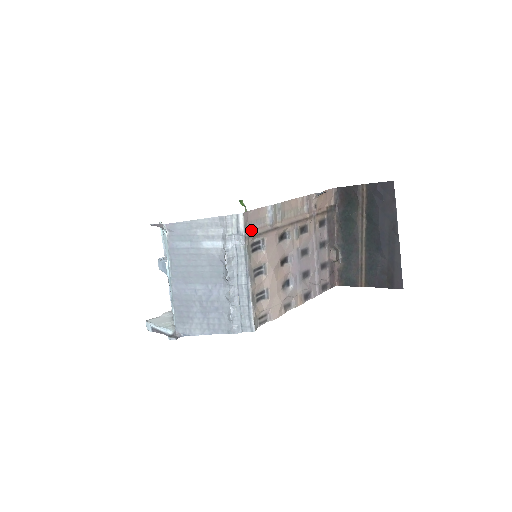
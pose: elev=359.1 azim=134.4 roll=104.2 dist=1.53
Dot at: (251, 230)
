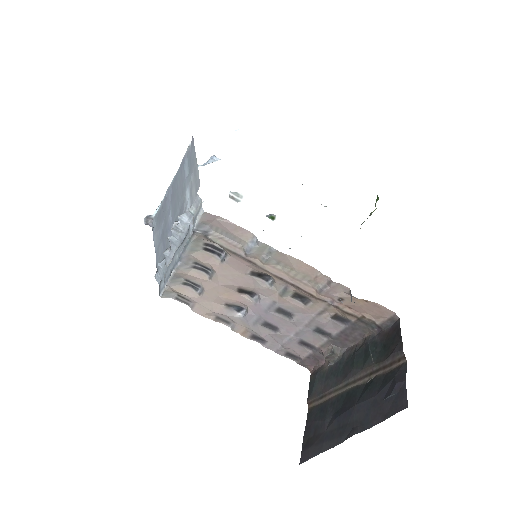
Dot at: (212, 233)
